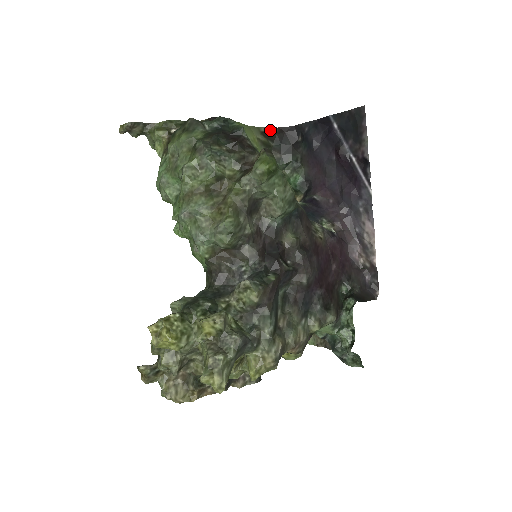
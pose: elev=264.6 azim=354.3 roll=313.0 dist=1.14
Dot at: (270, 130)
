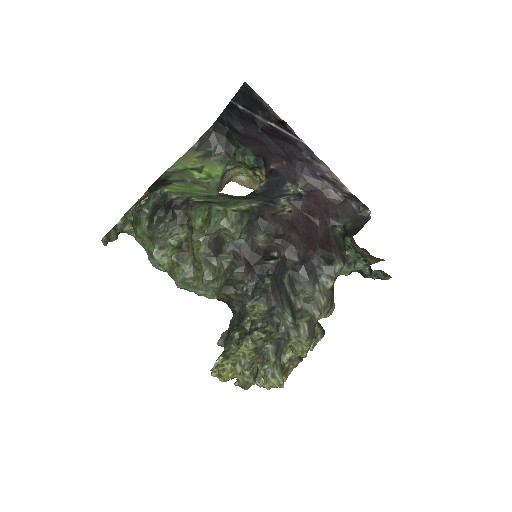
Dot at: (201, 140)
